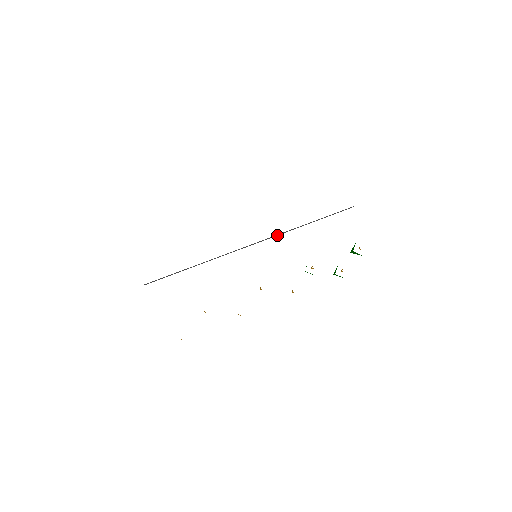
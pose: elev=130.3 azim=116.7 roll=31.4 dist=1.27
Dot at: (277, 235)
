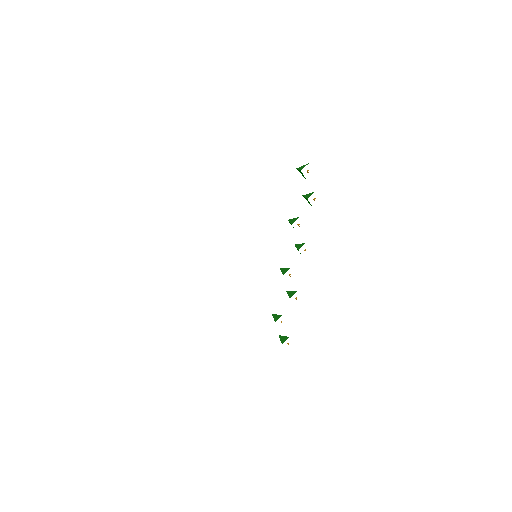
Dot at: occluded
